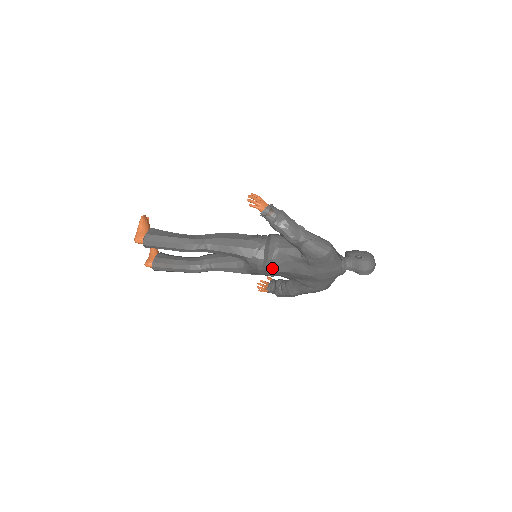
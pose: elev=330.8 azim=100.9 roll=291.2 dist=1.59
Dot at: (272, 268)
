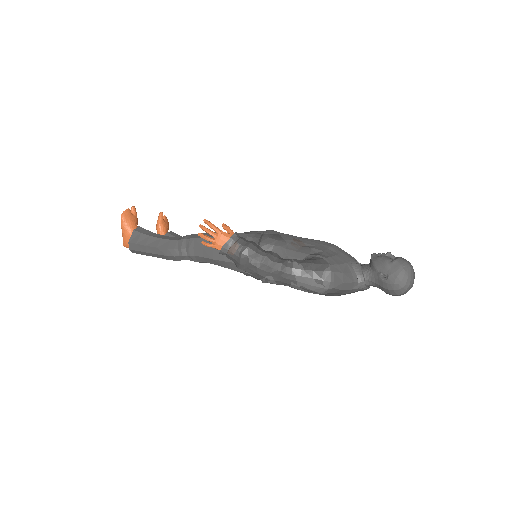
Dot at: occluded
